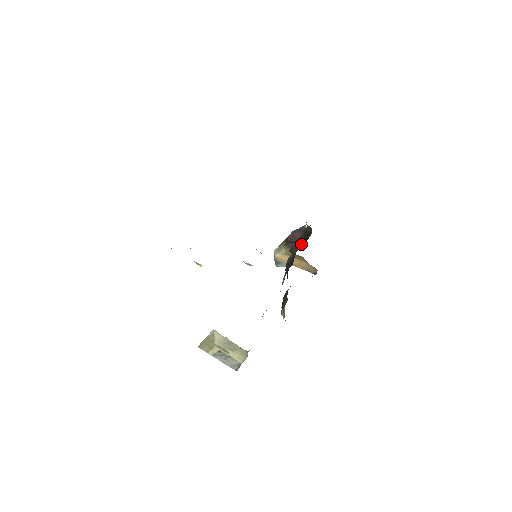
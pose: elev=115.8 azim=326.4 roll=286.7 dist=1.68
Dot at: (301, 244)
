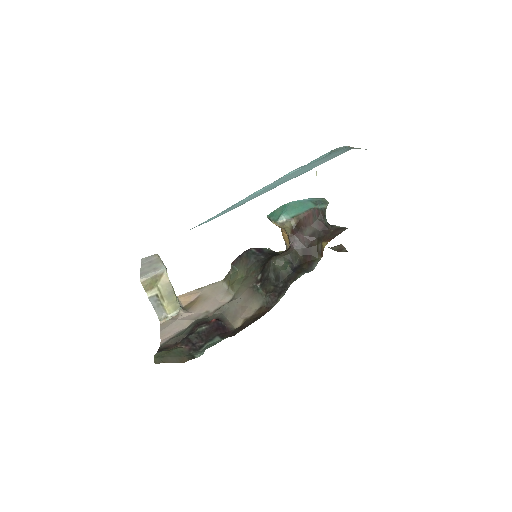
Dot at: (302, 252)
